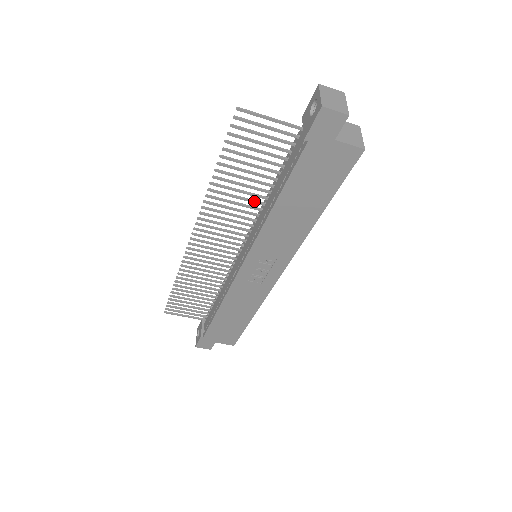
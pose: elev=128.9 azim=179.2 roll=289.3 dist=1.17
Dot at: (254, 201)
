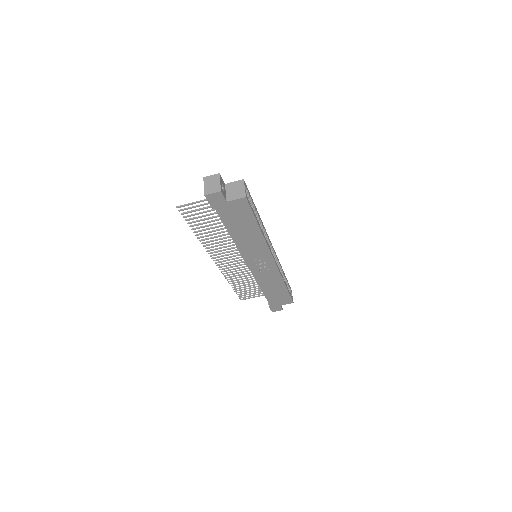
Dot at: (227, 234)
